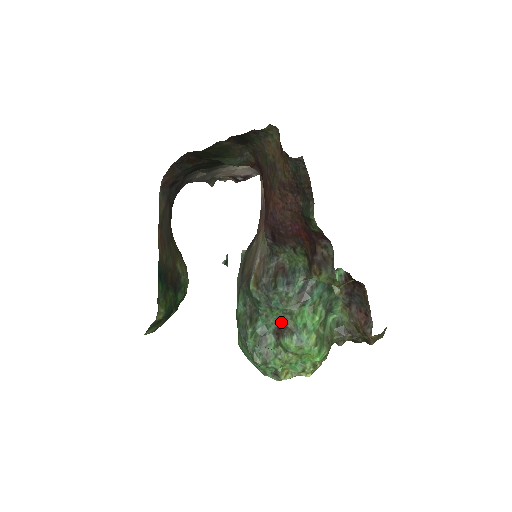
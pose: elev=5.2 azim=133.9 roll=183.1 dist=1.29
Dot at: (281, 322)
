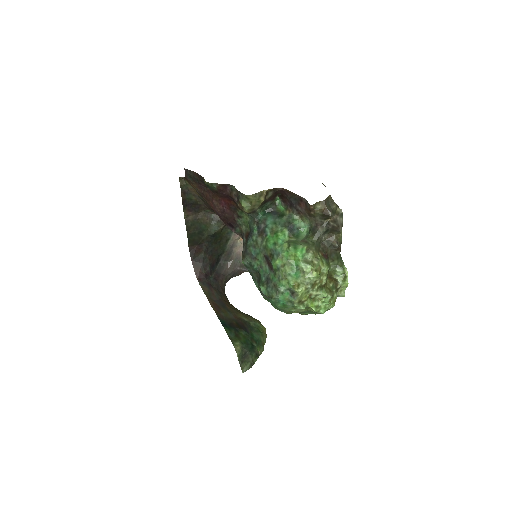
Dot at: (266, 259)
